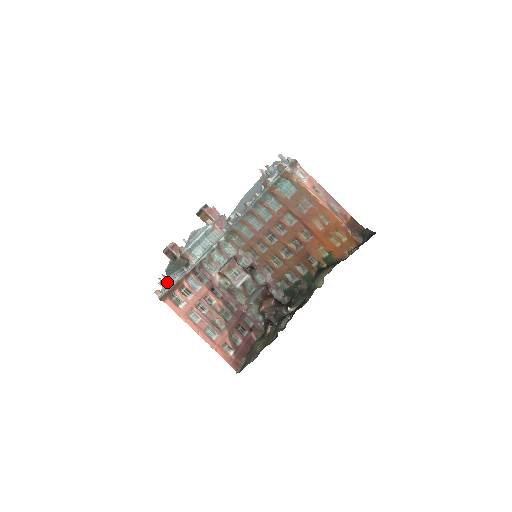
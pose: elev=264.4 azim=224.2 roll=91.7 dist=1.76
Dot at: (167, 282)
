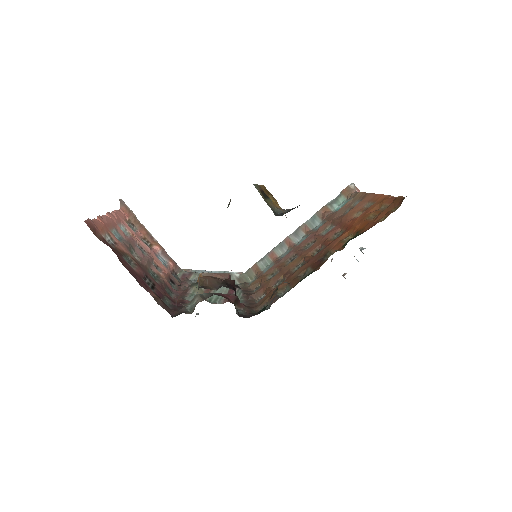
Dot at: occluded
